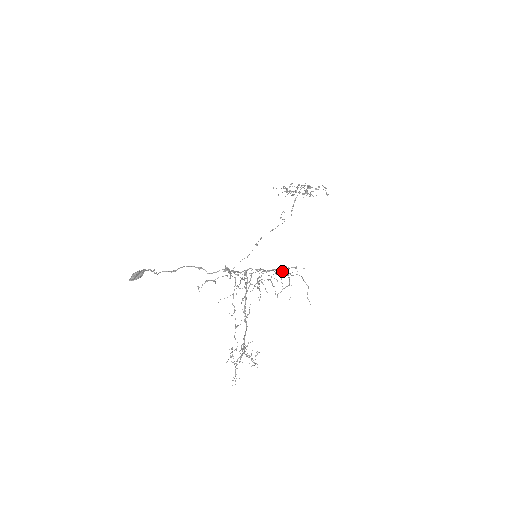
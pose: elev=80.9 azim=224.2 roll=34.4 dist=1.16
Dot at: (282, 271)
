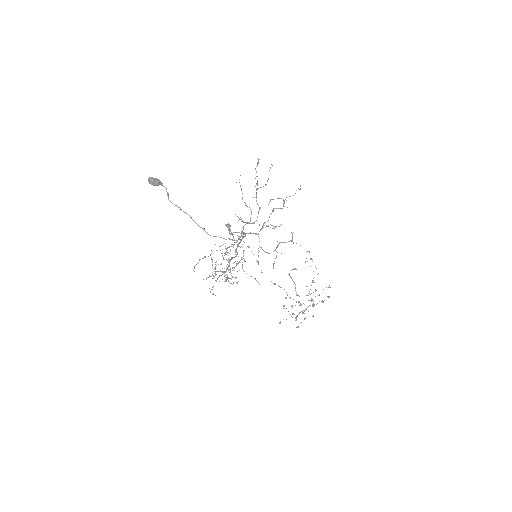
Dot at: (279, 242)
